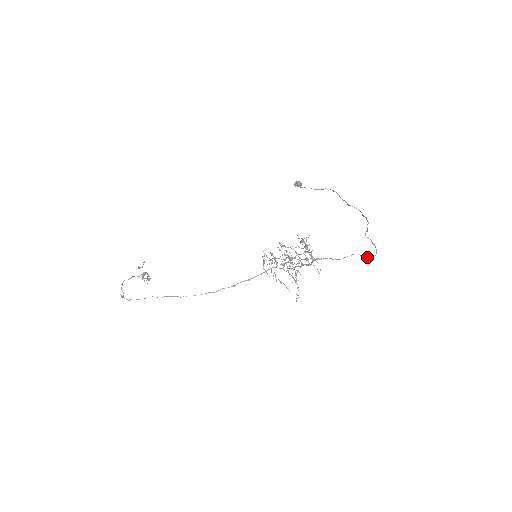
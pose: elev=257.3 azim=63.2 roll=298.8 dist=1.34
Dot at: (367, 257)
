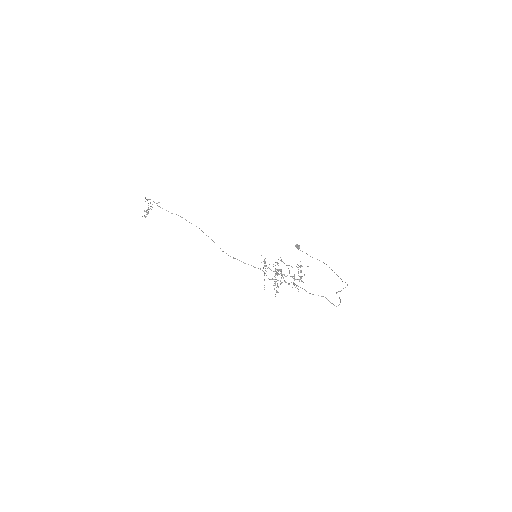
Dot at: (332, 303)
